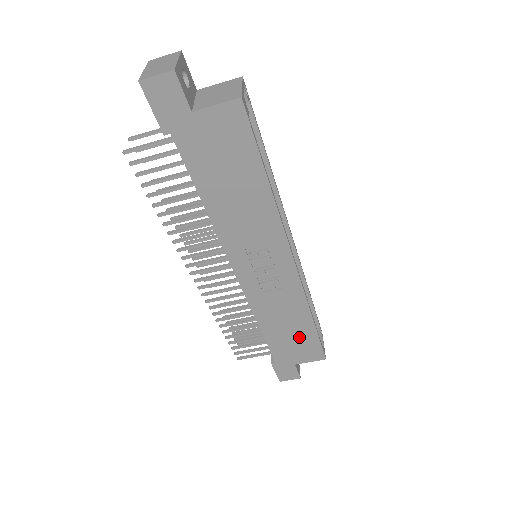
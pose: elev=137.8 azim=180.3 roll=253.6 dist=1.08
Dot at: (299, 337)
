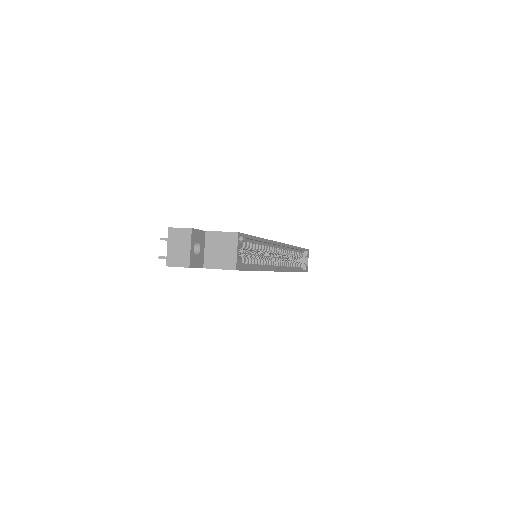
Dot at: occluded
